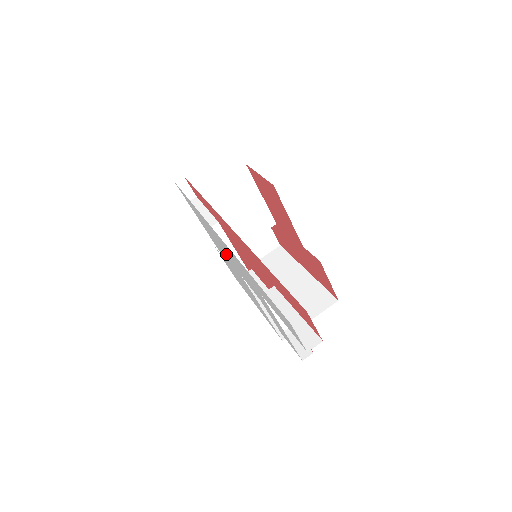
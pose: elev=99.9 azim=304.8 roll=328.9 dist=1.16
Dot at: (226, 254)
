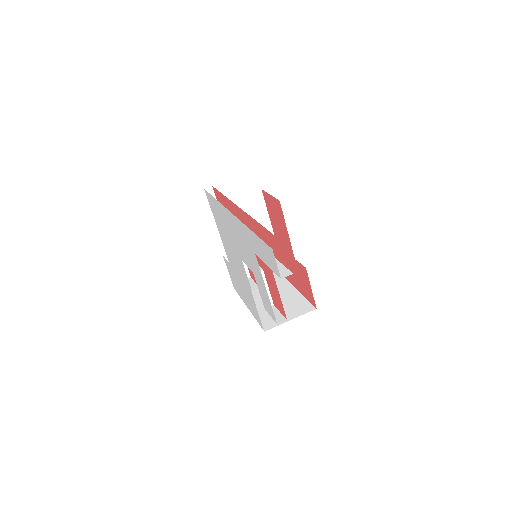
Dot at: (233, 242)
